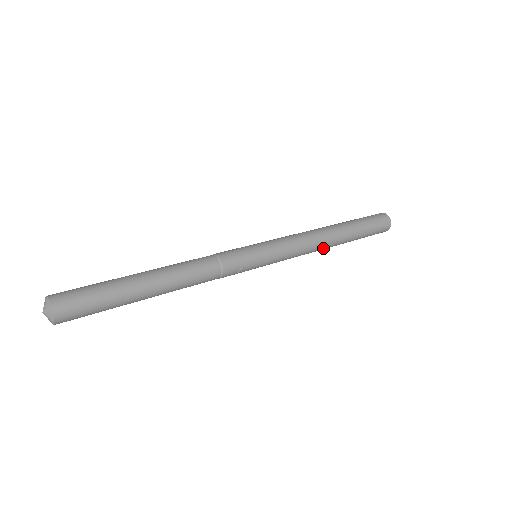
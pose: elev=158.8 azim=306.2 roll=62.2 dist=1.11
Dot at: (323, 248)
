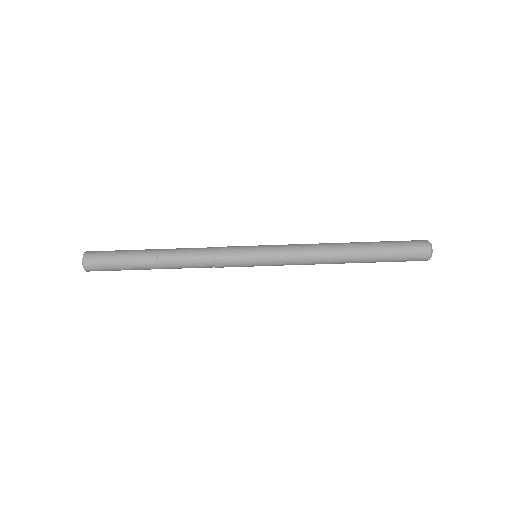
Dot at: (330, 263)
